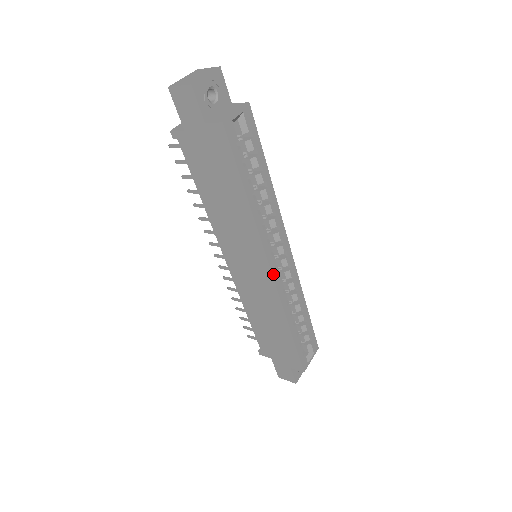
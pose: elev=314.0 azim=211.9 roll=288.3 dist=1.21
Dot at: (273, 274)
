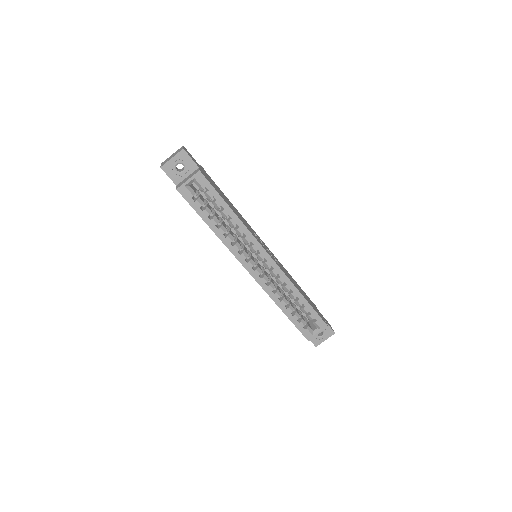
Dot at: (251, 273)
